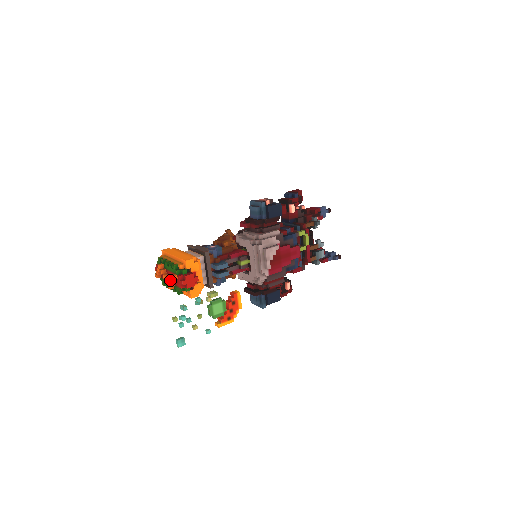
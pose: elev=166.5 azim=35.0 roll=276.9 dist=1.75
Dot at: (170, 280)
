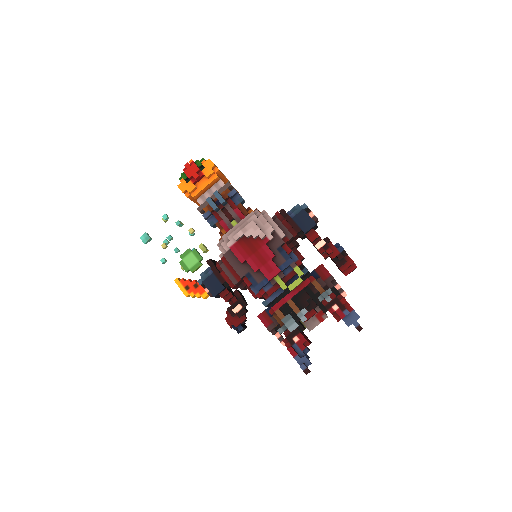
Dot at: occluded
